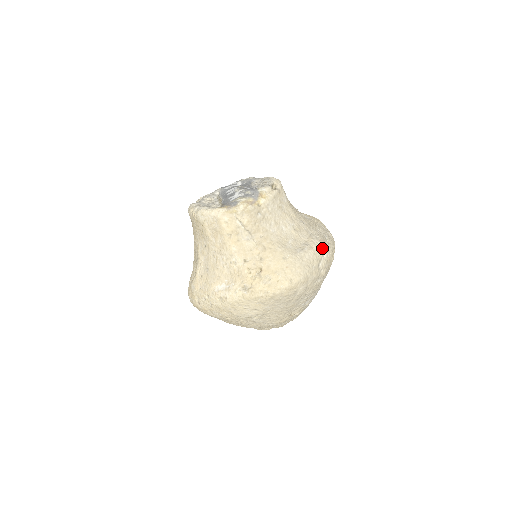
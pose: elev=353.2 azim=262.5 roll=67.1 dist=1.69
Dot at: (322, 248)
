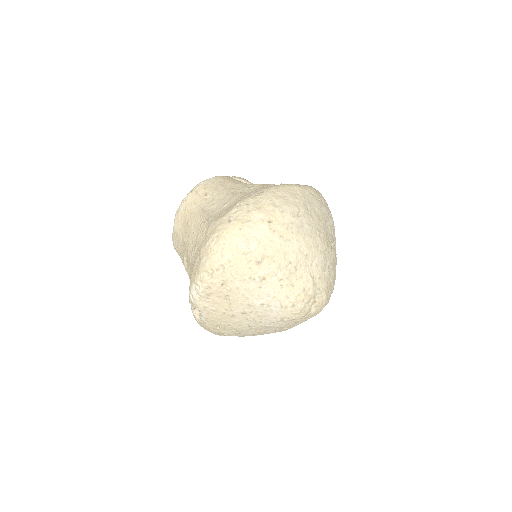
Dot at: occluded
